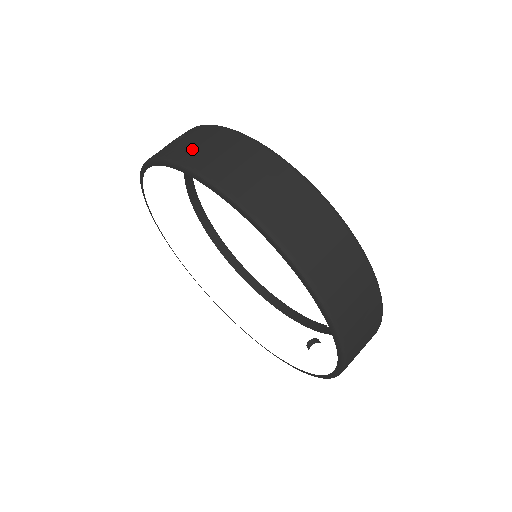
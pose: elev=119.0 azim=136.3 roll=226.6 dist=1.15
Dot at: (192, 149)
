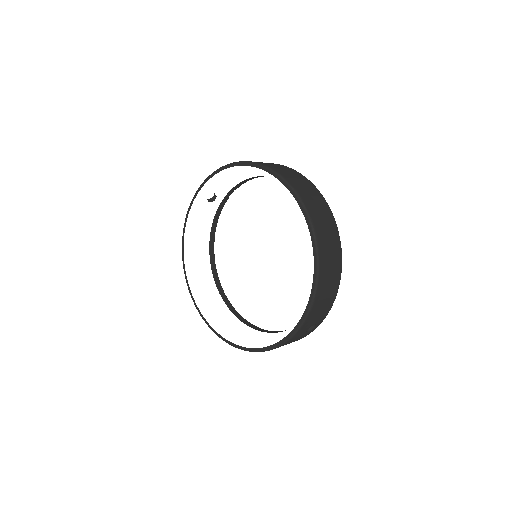
Dot at: occluded
